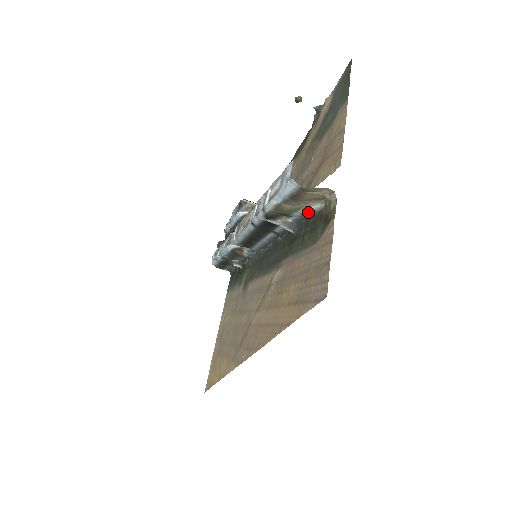
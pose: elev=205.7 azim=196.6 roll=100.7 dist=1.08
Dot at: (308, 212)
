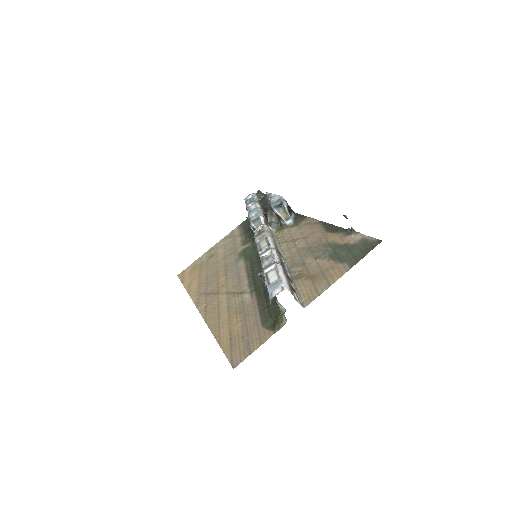
Dot at: (277, 302)
